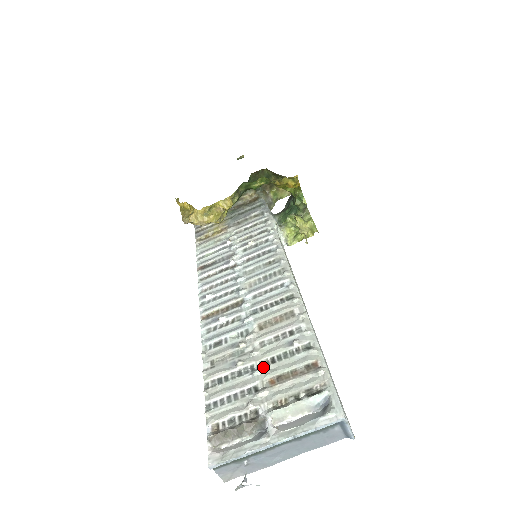
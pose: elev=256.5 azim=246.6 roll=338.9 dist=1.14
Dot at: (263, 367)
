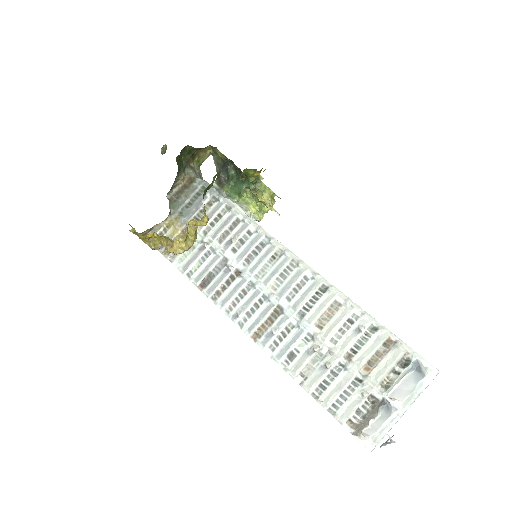
Dot at: (351, 361)
